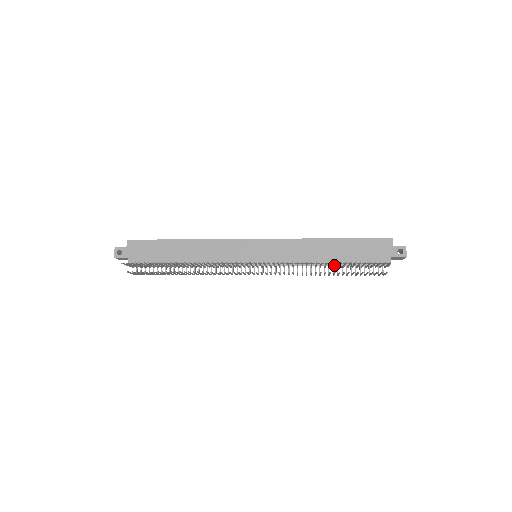
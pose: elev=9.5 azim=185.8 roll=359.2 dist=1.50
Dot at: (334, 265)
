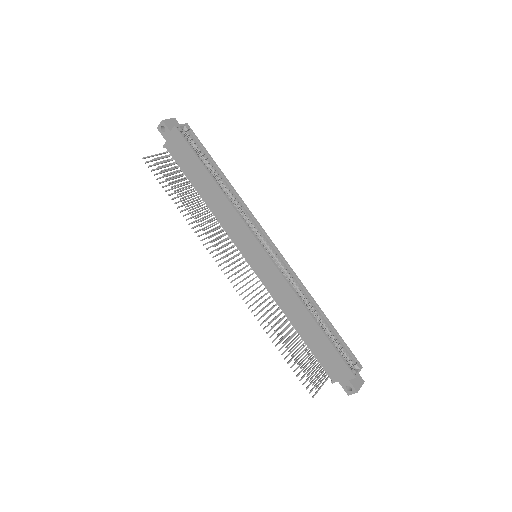
Dot at: occluded
